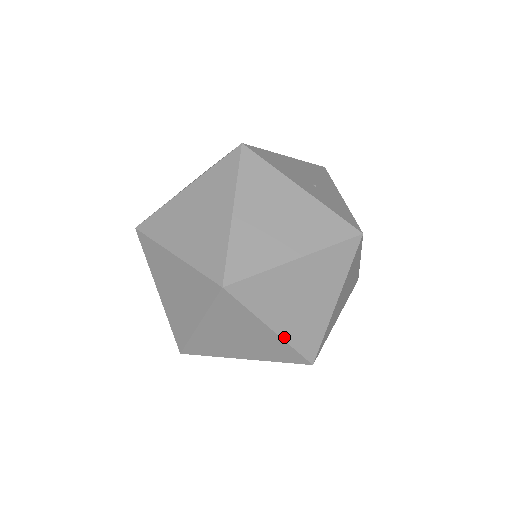
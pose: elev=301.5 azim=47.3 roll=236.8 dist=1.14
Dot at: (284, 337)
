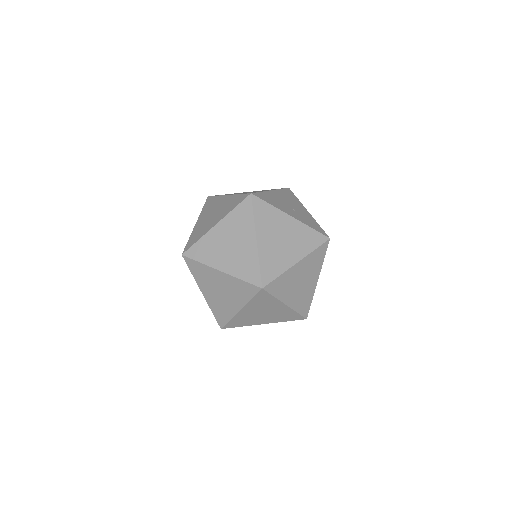
Dot at: (292, 307)
